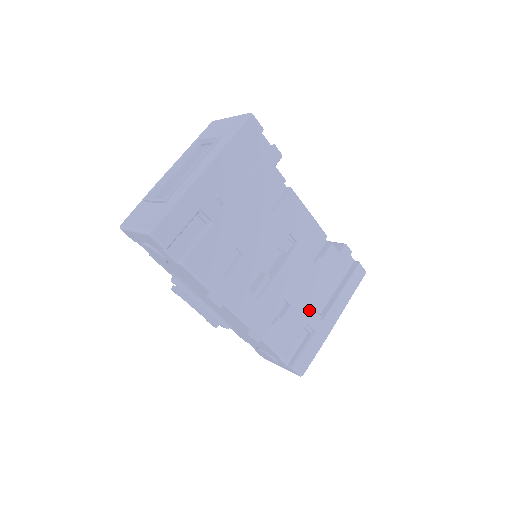
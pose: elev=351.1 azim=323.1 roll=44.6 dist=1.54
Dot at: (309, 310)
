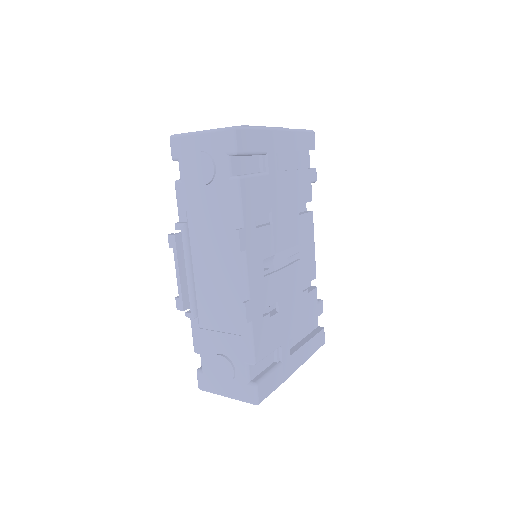
Dot at: (287, 333)
